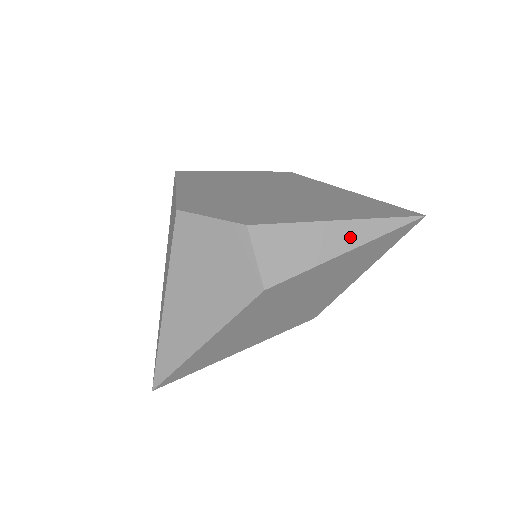
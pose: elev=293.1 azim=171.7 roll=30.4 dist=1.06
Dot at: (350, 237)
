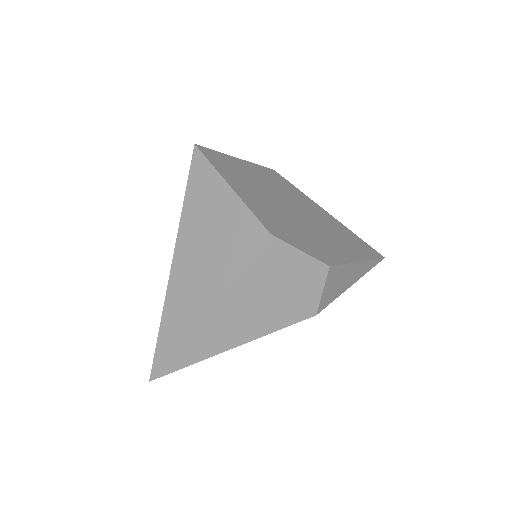
Dot at: (359, 273)
